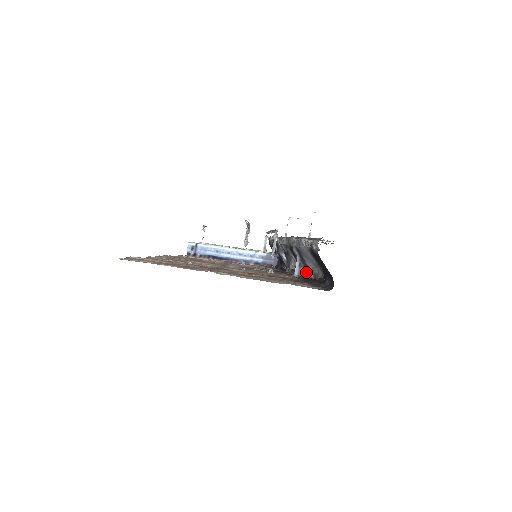
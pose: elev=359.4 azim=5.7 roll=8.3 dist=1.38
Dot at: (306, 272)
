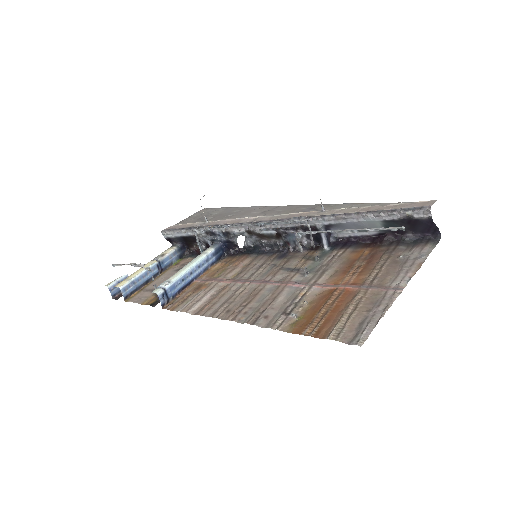
Dot at: (328, 240)
